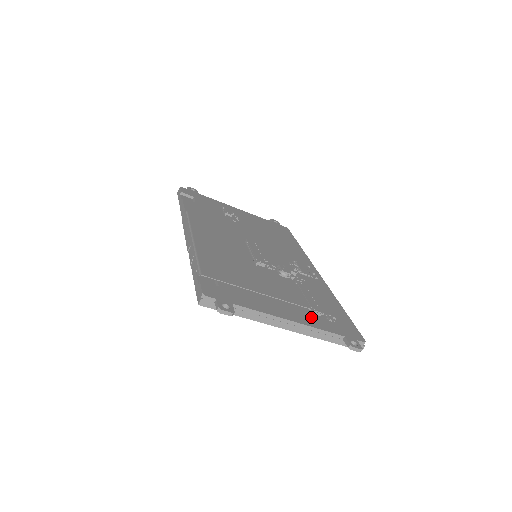
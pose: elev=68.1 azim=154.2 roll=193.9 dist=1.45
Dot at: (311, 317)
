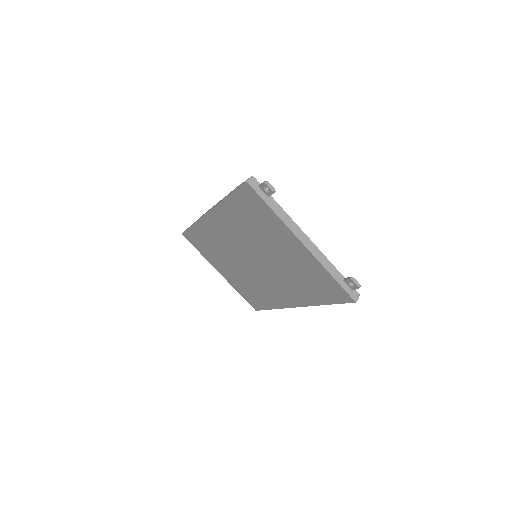
Dot at: occluded
